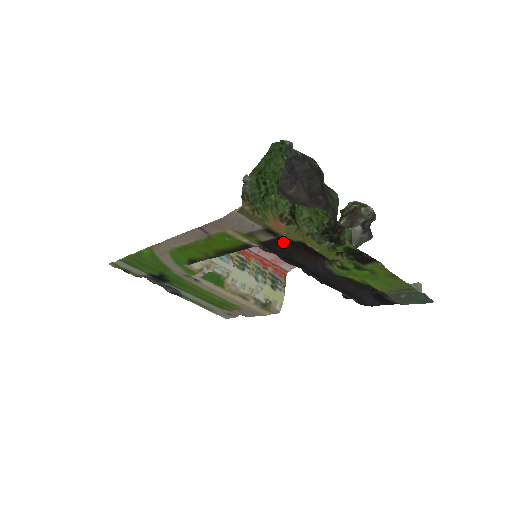
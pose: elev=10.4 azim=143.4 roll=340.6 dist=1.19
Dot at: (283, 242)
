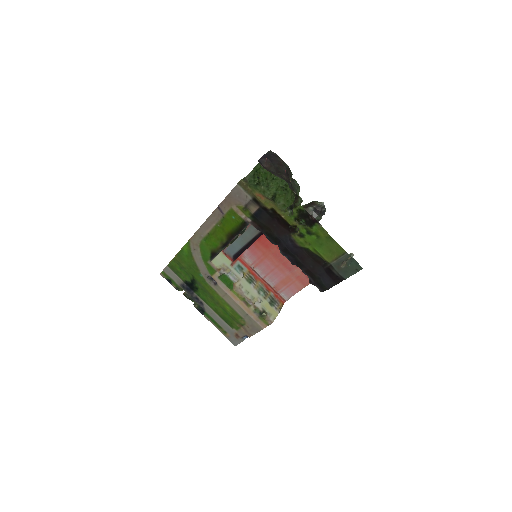
Dot at: (264, 212)
